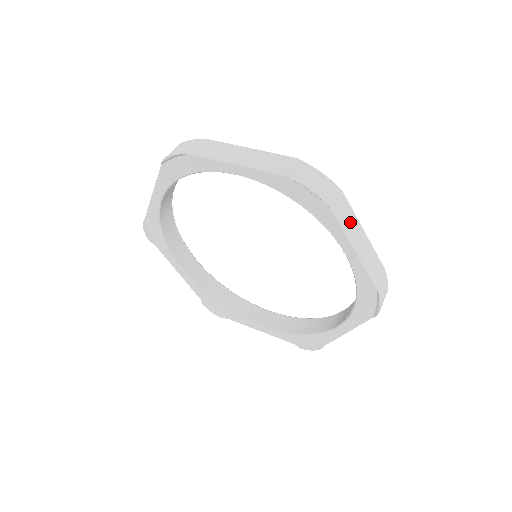
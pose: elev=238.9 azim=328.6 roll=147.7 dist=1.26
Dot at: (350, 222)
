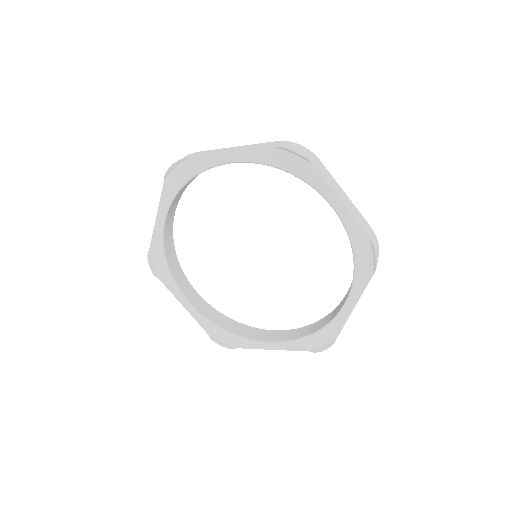
Dot at: occluded
